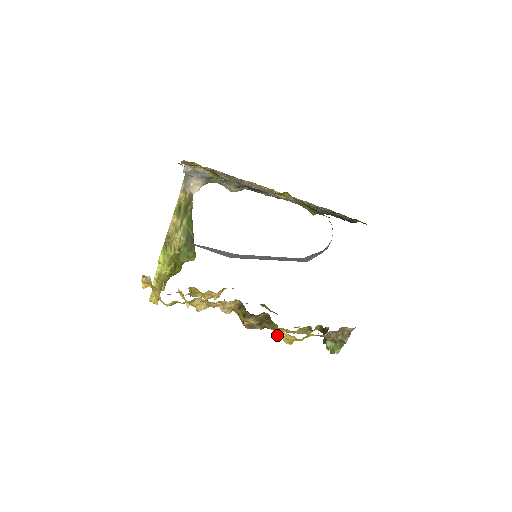
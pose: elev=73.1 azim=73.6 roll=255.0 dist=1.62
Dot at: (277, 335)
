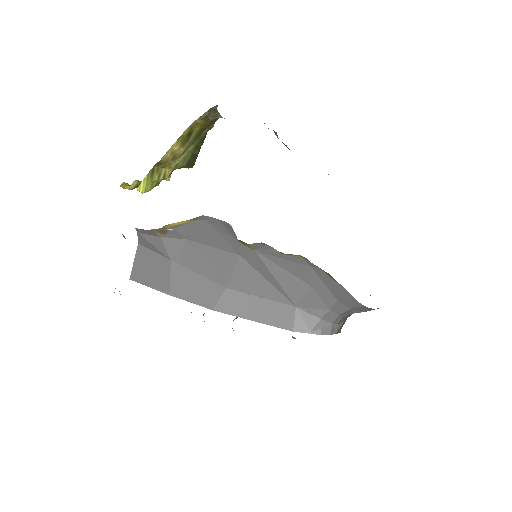
Dot at: occluded
